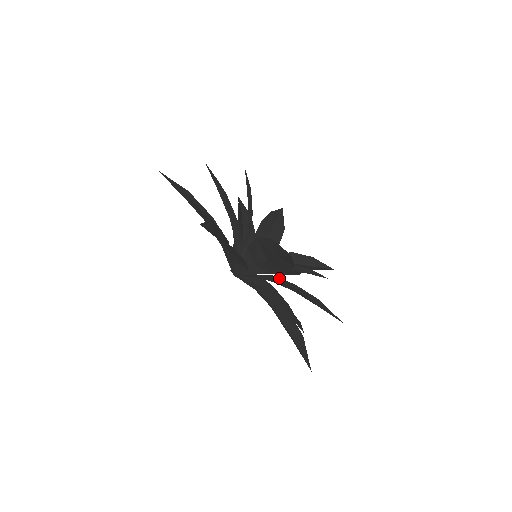
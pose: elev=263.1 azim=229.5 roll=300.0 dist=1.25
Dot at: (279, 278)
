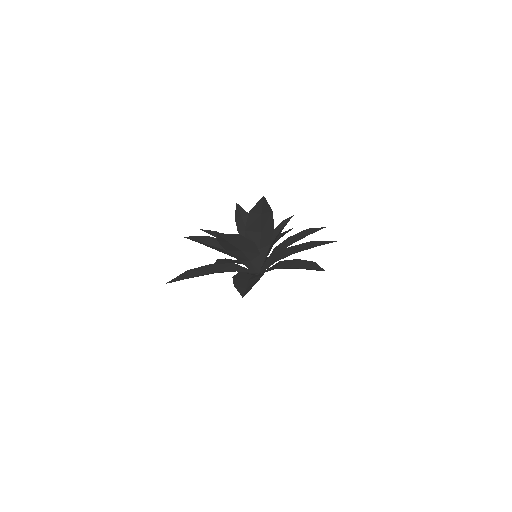
Dot at: occluded
